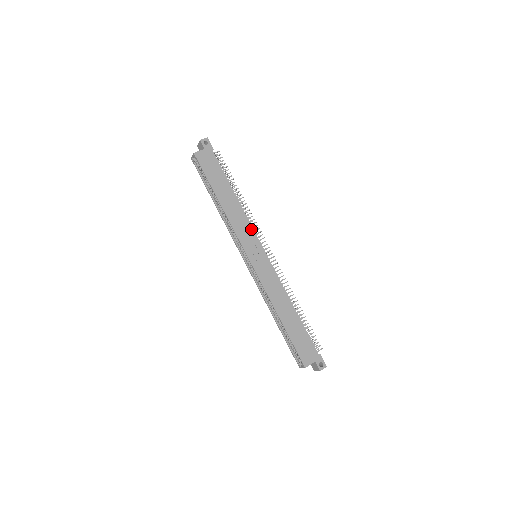
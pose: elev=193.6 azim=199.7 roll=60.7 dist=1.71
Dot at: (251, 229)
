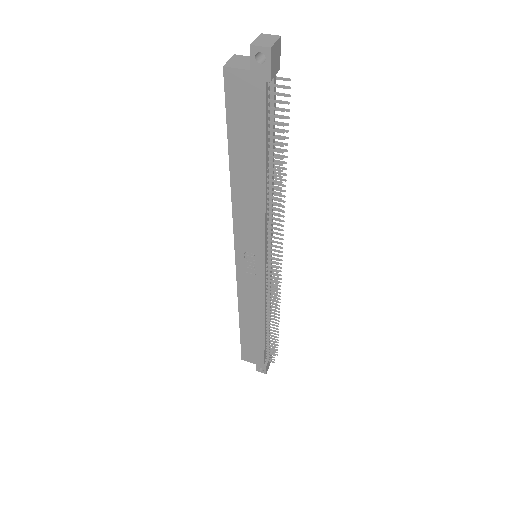
Dot at: (261, 234)
